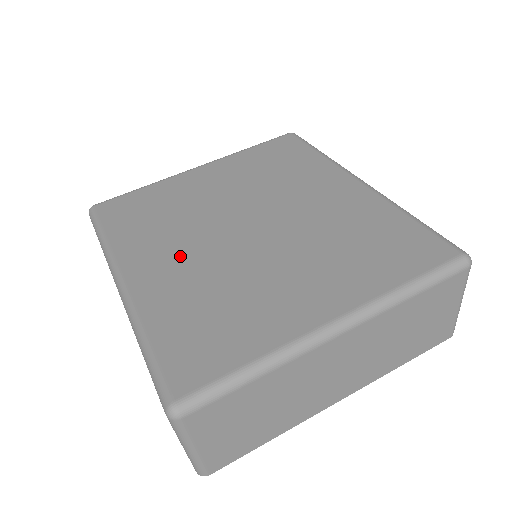
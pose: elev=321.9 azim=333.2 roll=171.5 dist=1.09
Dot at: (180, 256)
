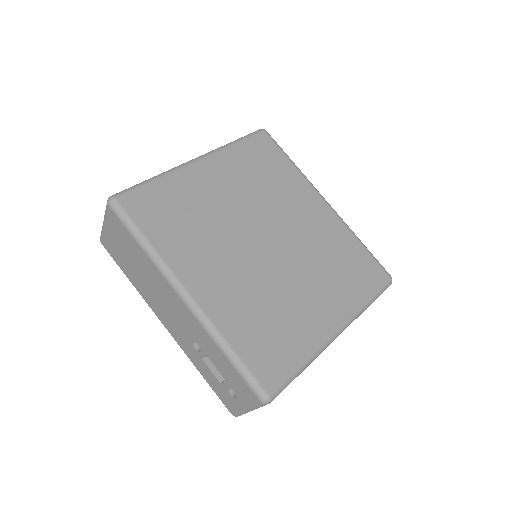
Dot at: (225, 270)
